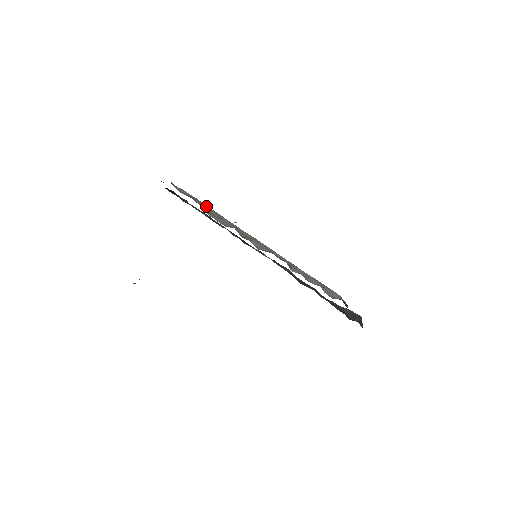
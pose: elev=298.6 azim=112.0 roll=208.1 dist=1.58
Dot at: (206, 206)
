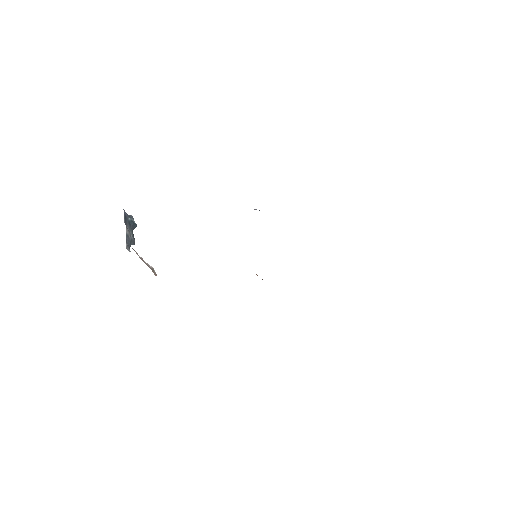
Dot at: occluded
